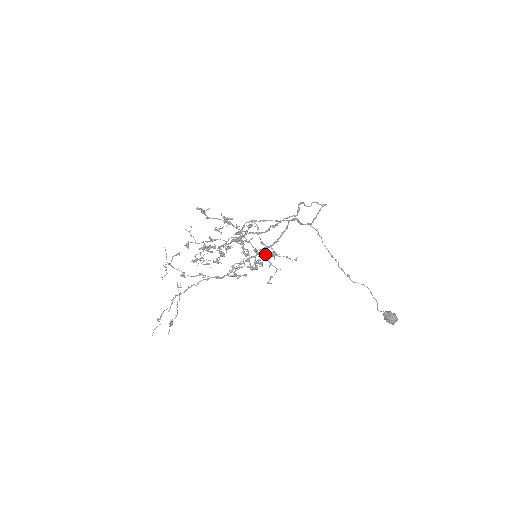
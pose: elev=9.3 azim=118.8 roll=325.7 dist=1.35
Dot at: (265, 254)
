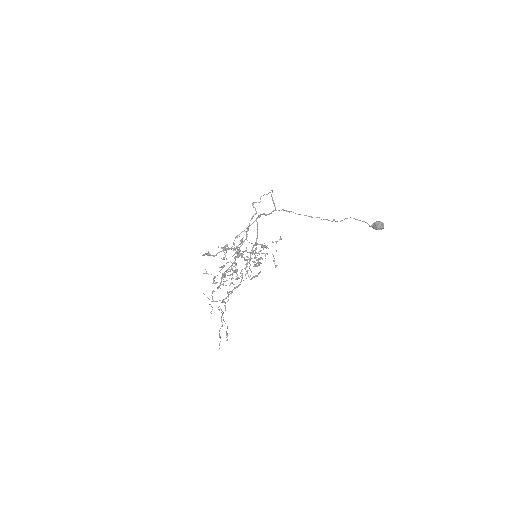
Dot at: (261, 250)
